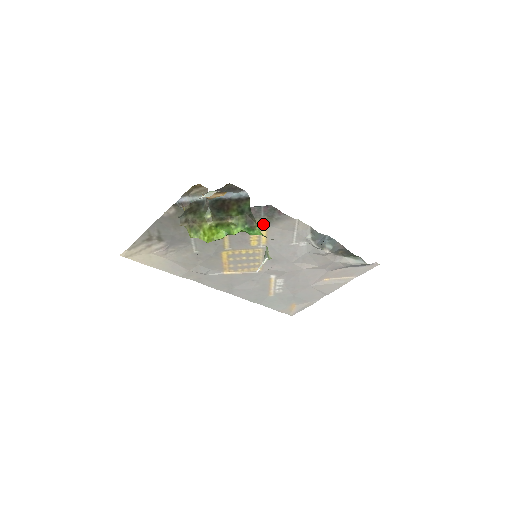
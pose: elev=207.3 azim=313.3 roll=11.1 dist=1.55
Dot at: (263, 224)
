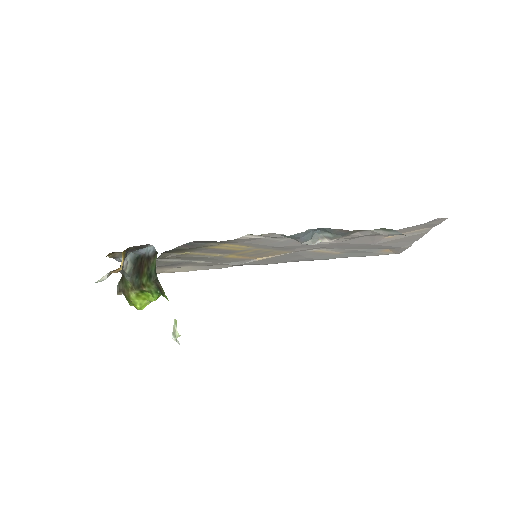
Dot at: (219, 244)
